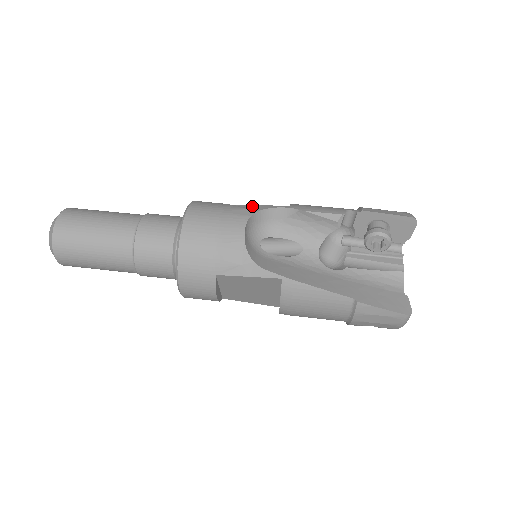
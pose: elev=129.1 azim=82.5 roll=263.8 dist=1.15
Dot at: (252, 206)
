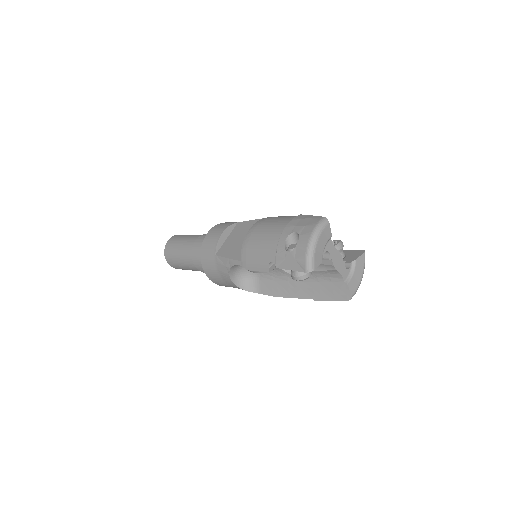
Dot at: occluded
